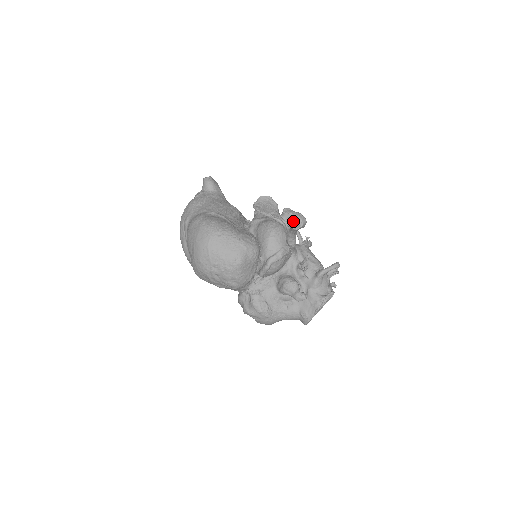
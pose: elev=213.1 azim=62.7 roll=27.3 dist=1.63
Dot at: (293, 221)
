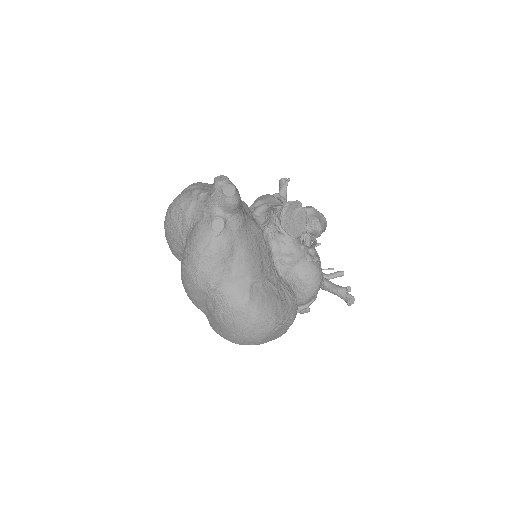
Dot at: (319, 236)
